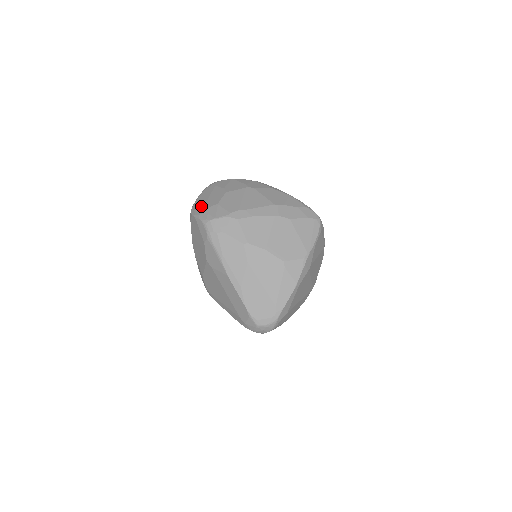
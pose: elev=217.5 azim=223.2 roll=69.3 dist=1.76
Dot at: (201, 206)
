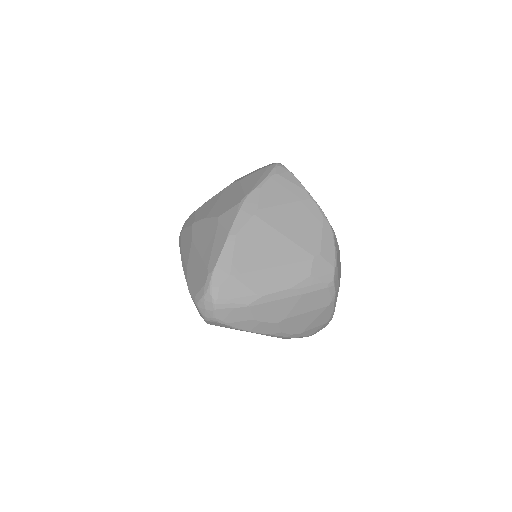
Dot at: occluded
